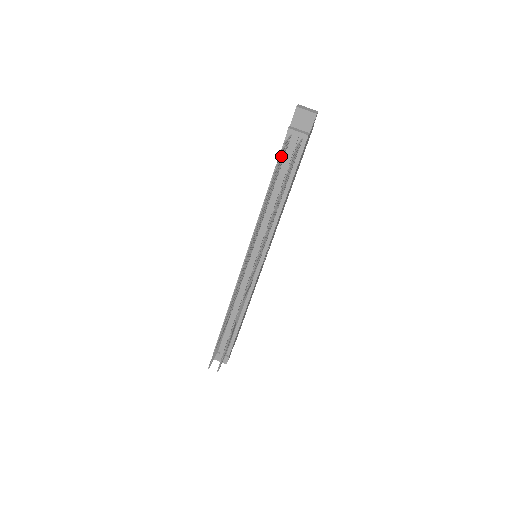
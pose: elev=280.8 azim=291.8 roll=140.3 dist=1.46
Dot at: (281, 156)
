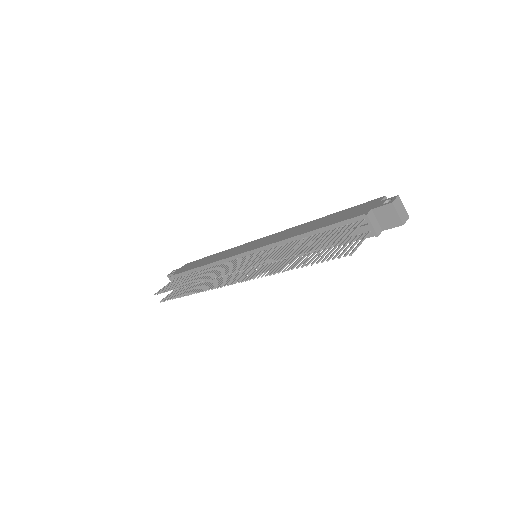
Dot at: (337, 236)
